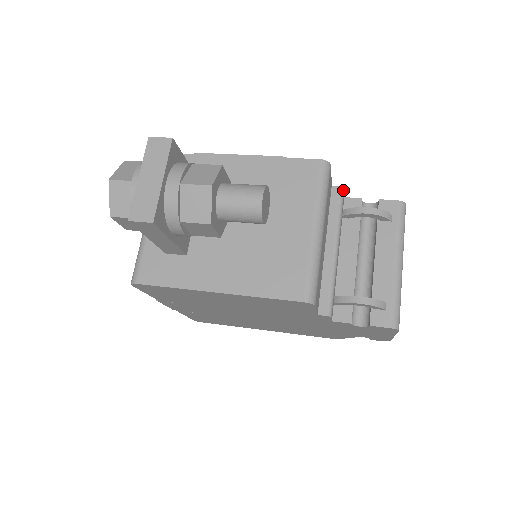
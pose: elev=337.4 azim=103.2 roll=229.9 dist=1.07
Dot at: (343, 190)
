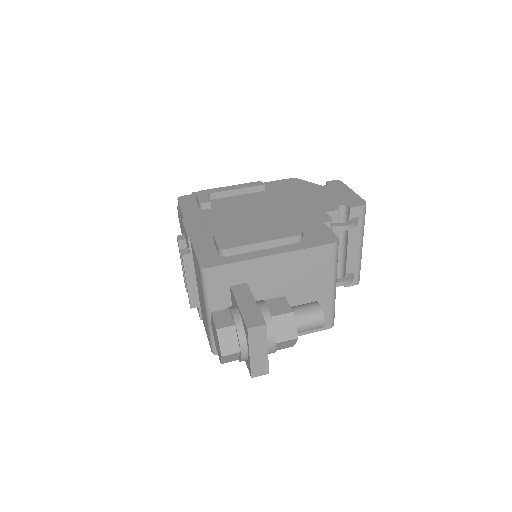
Dot at: occluded
